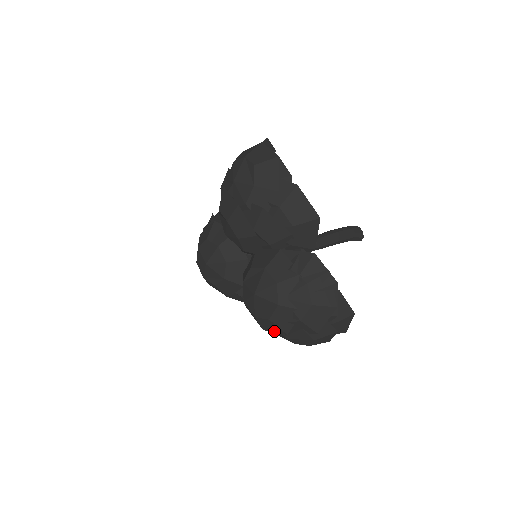
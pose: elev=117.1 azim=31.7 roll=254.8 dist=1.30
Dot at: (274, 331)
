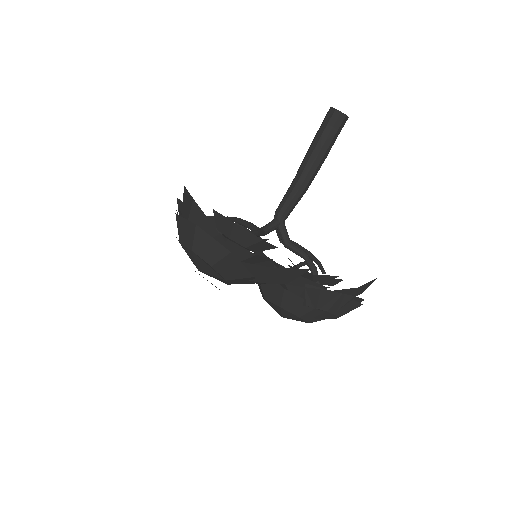
Dot at: occluded
